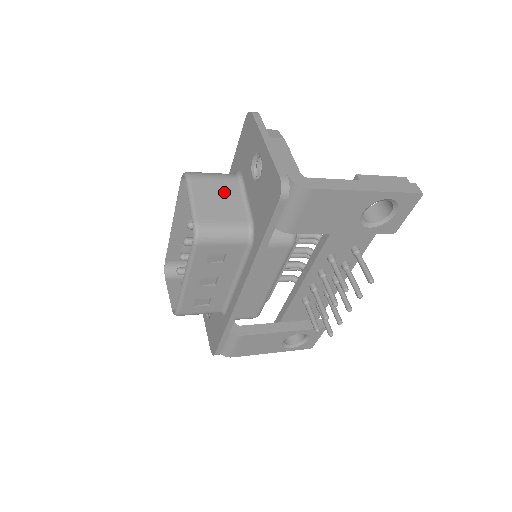
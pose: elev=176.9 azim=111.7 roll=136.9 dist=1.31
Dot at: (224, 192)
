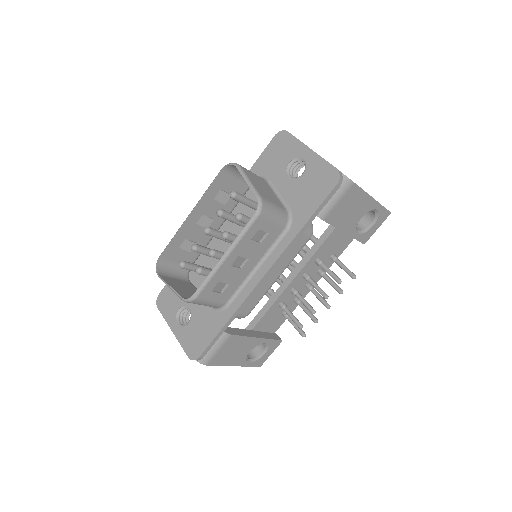
Dot at: (263, 185)
